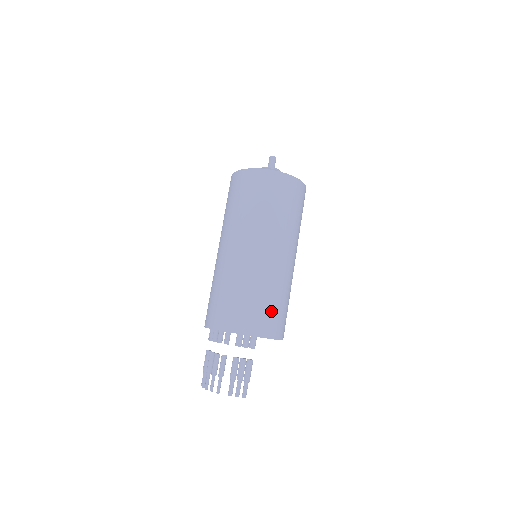
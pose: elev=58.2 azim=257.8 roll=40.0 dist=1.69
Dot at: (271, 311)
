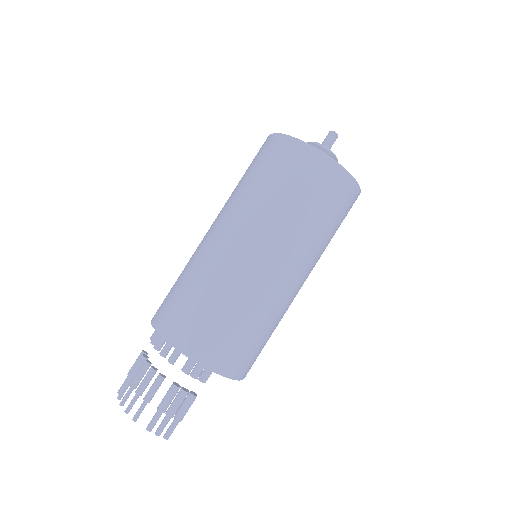
Dot at: (247, 345)
